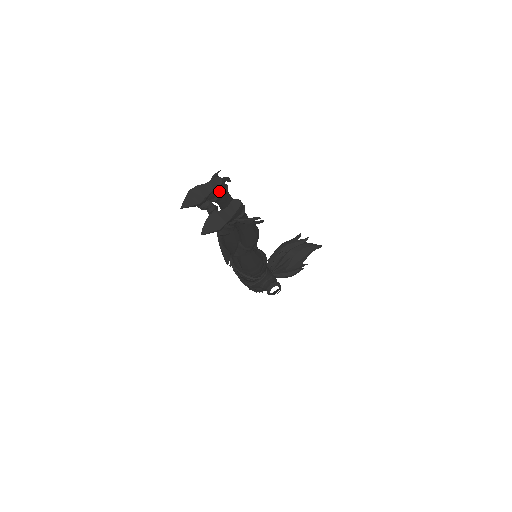
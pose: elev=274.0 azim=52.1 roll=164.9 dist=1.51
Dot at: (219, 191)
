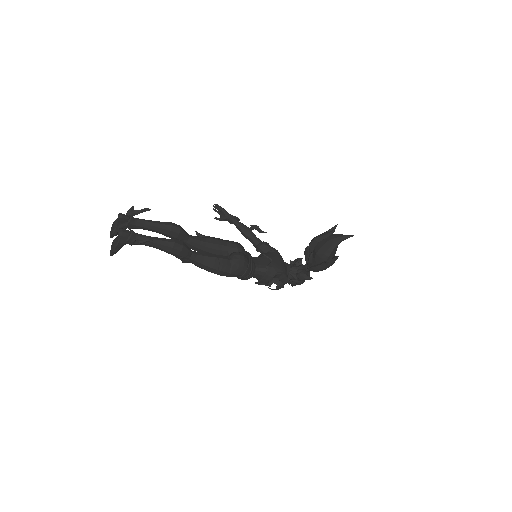
Dot at: (125, 222)
